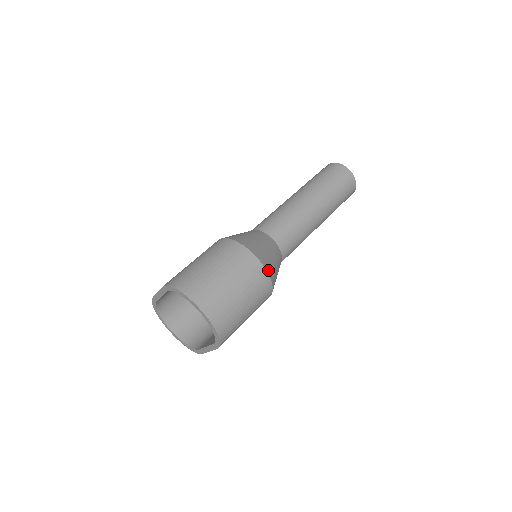
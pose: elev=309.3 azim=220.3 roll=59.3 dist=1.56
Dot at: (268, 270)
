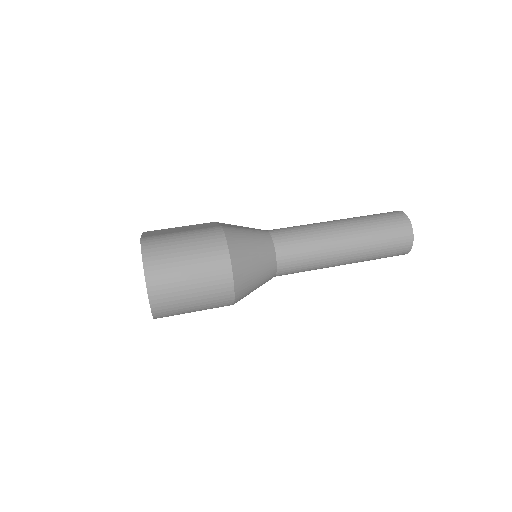
Dot at: (237, 287)
